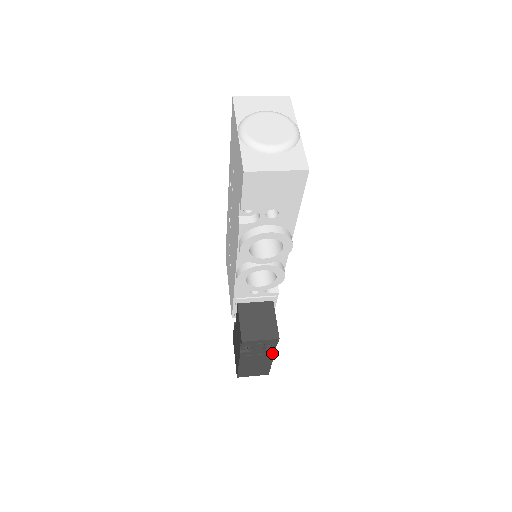
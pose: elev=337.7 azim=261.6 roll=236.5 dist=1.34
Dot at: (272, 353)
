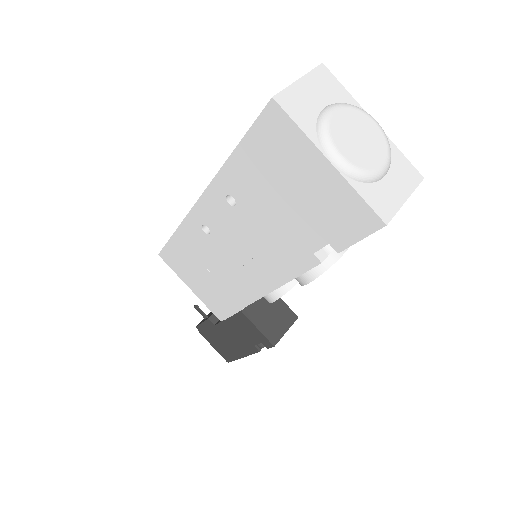
Dot at: occluded
